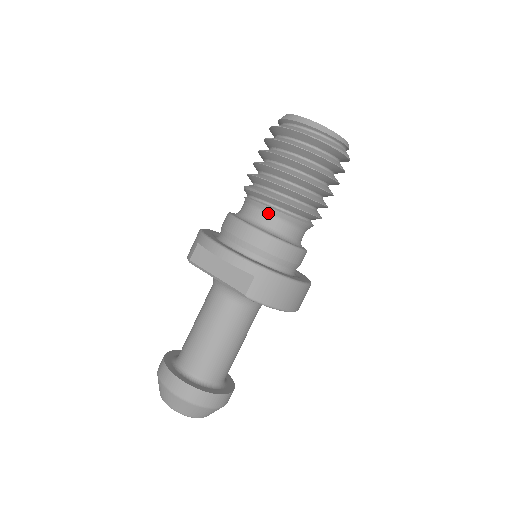
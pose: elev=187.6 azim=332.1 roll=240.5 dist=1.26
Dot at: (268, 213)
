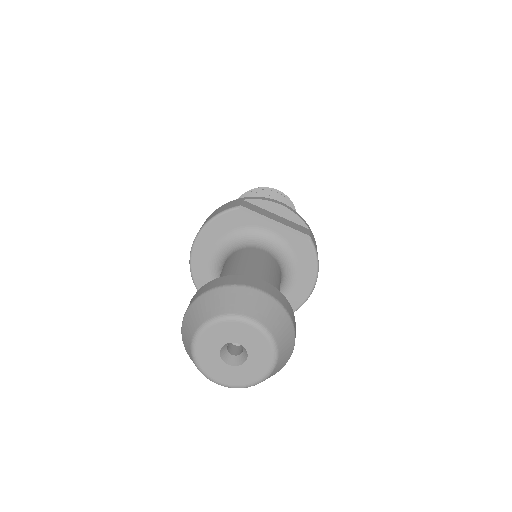
Dot at: occluded
